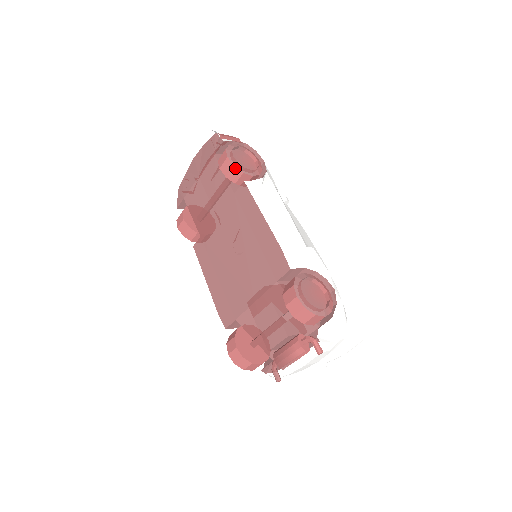
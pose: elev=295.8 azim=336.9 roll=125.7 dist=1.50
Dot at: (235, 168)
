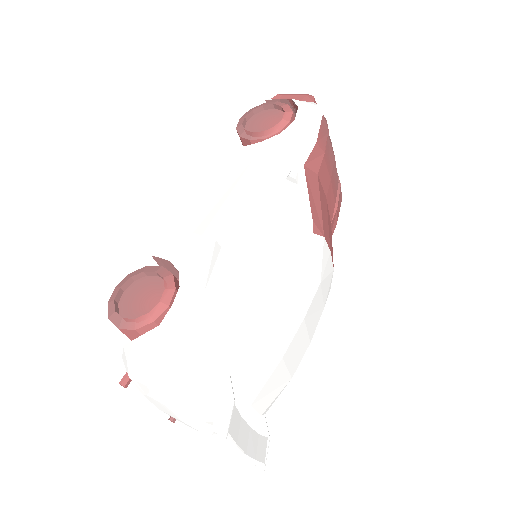
Dot at: (237, 131)
